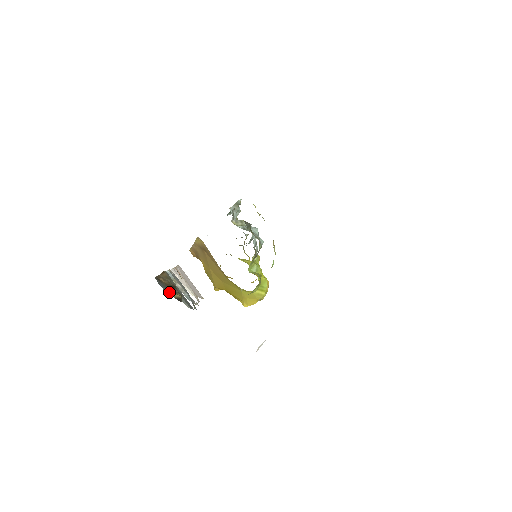
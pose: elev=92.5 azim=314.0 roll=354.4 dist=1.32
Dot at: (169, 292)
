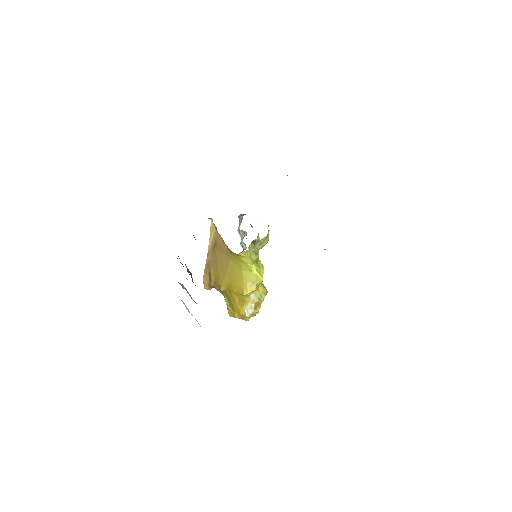
Dot at: occluded
